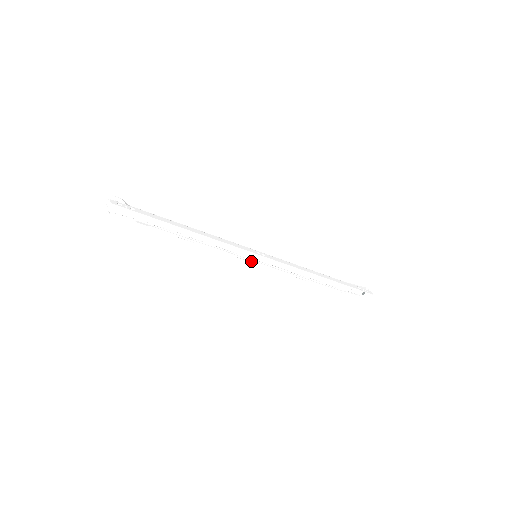
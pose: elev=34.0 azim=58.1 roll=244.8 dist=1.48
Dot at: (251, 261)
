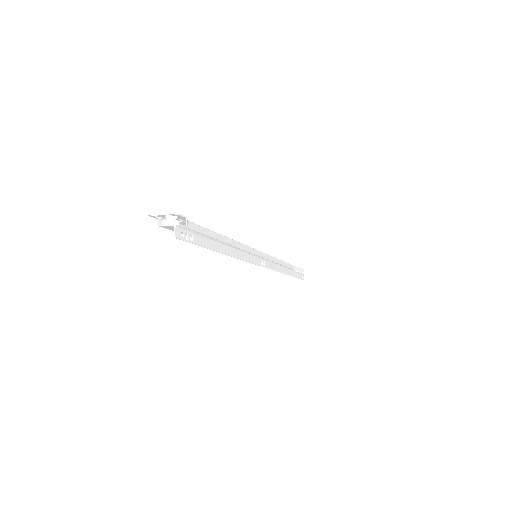
Dot at: occluded
